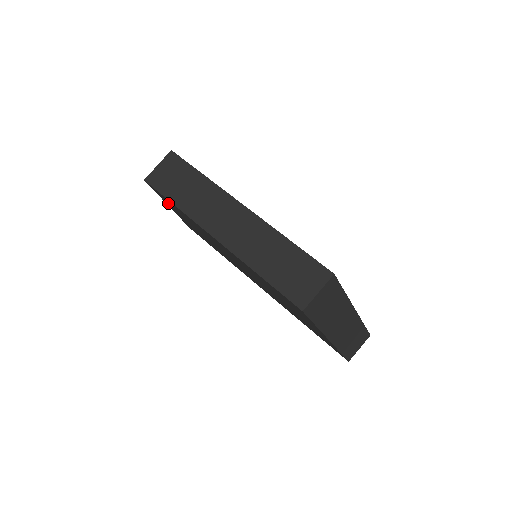
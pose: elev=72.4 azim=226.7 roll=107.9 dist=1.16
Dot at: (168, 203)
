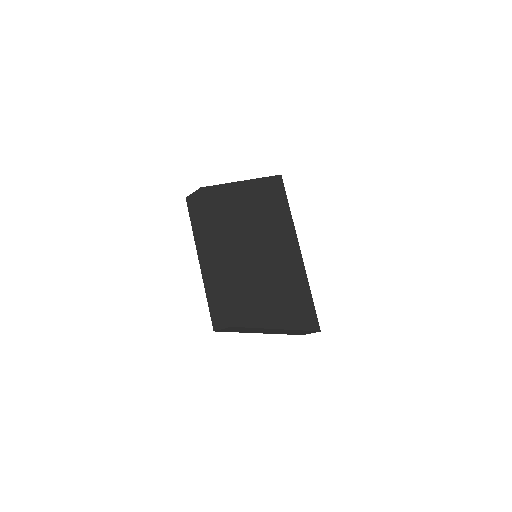
Dot at: occluded
